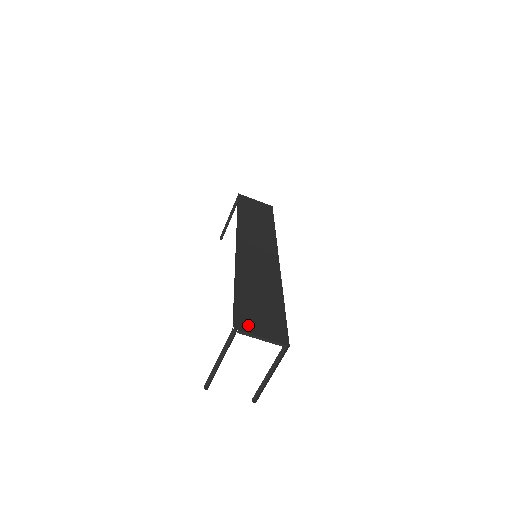
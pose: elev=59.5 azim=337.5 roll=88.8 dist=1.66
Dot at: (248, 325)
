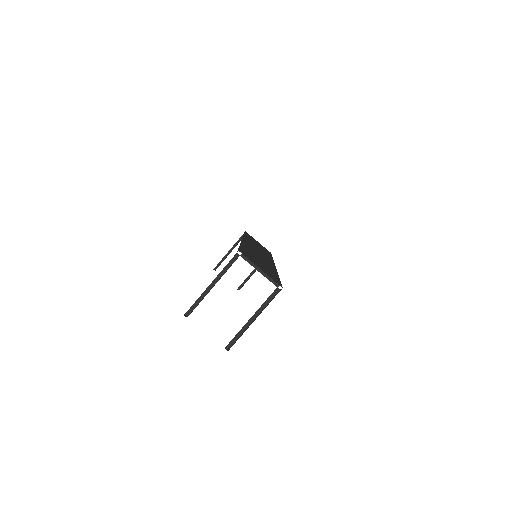
Dot at: (250, 259)
